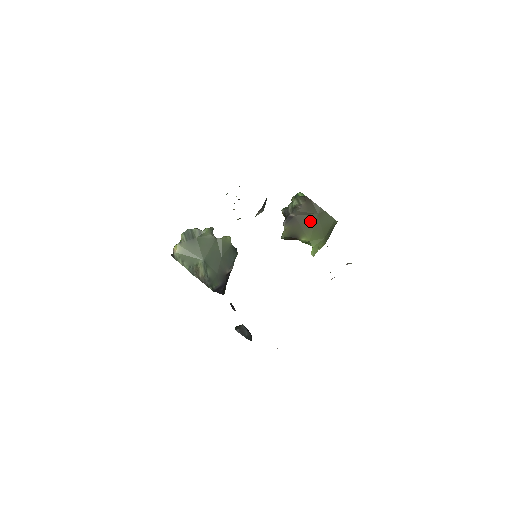
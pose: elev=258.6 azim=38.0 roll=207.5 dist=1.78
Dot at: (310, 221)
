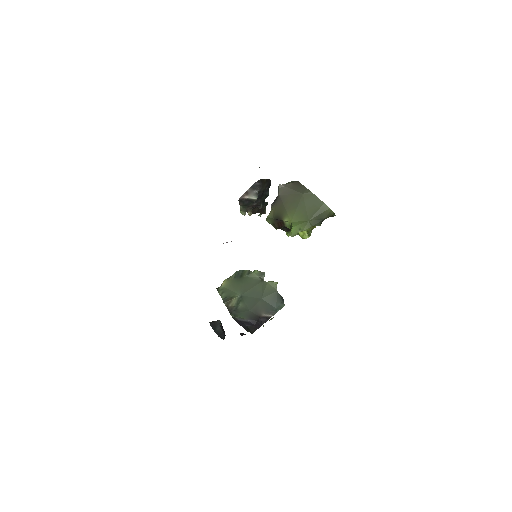
Dot at: (294, 201)
